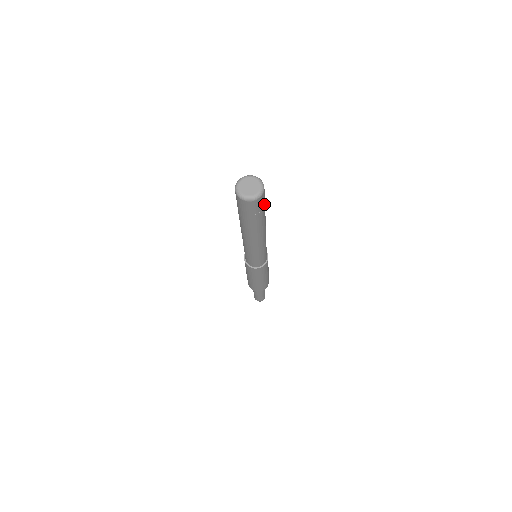
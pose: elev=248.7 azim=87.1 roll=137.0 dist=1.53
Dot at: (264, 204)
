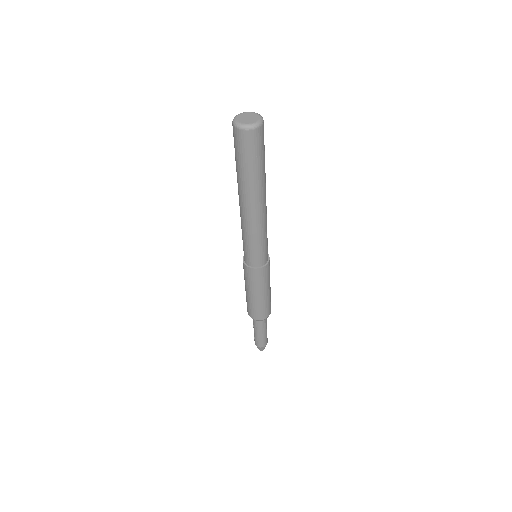
Dot at: (264, 147)
